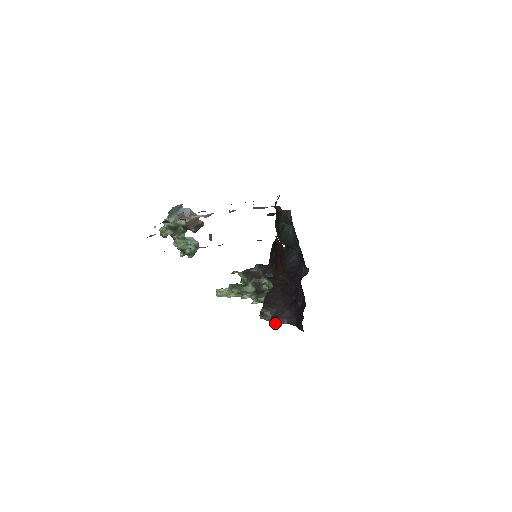
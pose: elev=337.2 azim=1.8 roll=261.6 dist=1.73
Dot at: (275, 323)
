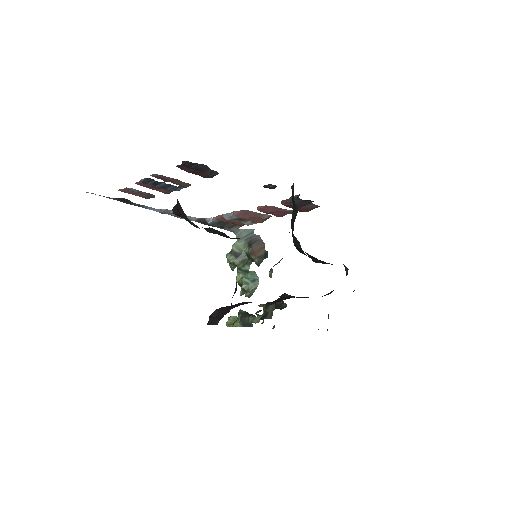
Dot at: (208, 324)
